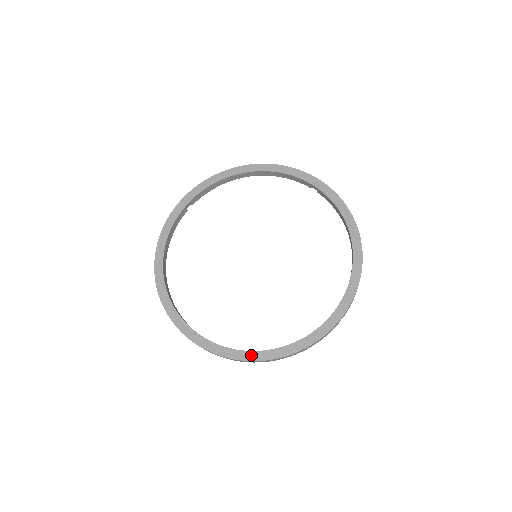
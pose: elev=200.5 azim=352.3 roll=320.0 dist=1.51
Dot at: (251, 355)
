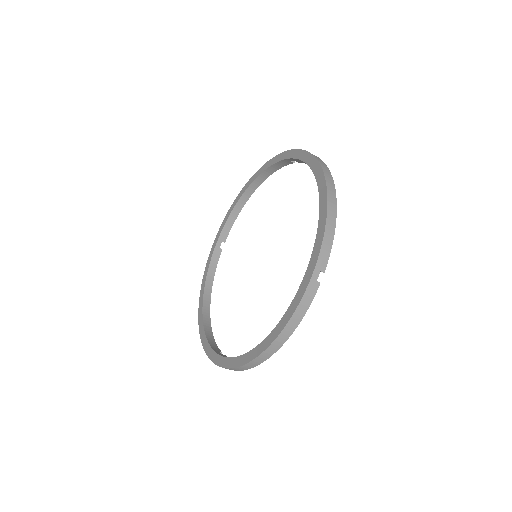
Dot at: (248, 356)
